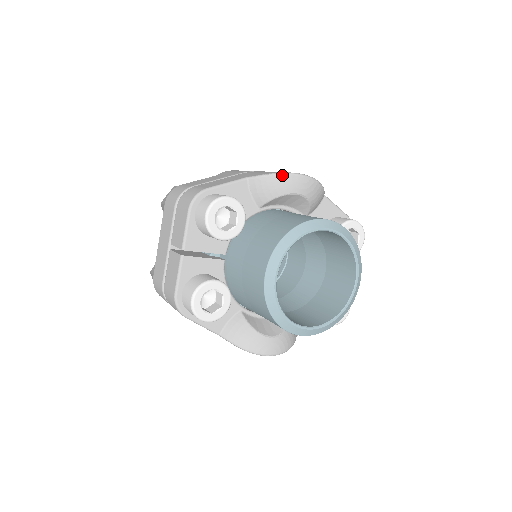
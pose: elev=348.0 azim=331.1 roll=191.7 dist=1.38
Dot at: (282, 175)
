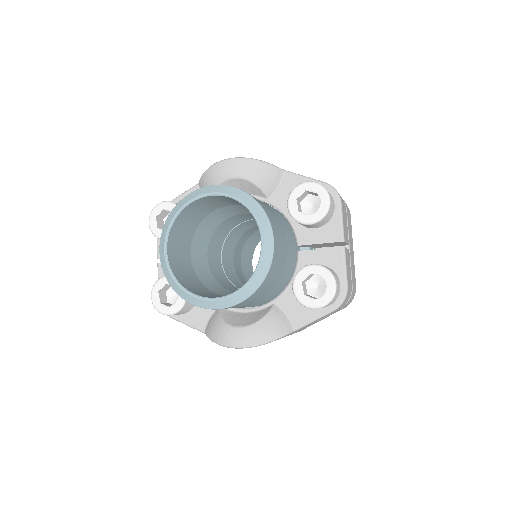
Dot at: (211, 167)
